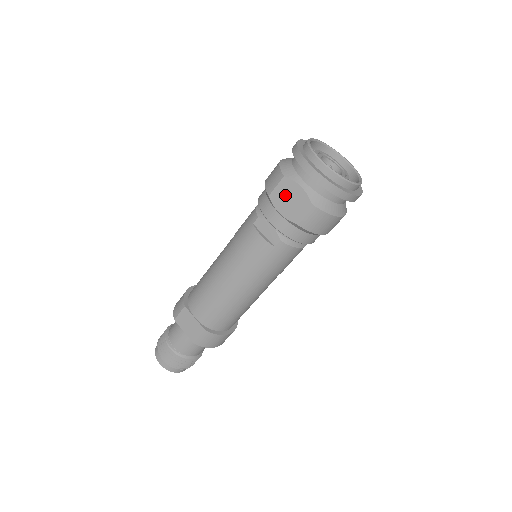
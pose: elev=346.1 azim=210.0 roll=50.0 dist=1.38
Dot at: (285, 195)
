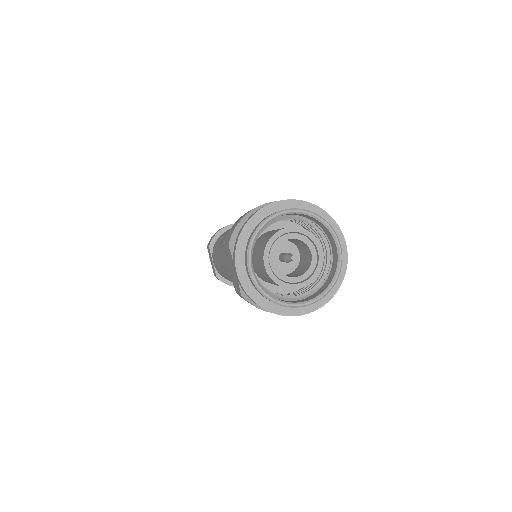
Dot at: (230, 261)
